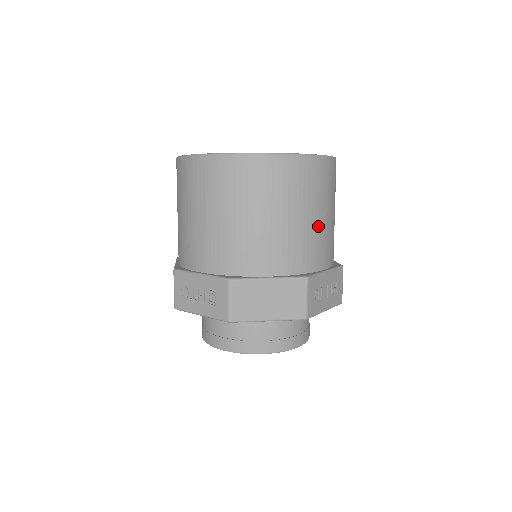
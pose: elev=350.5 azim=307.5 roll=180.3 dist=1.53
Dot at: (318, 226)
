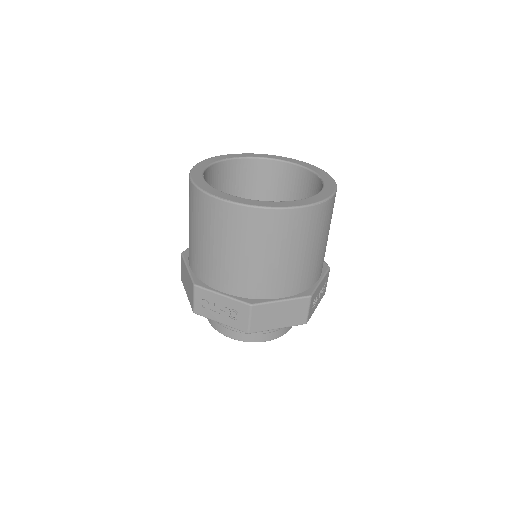
Dot at: (321, 251)
